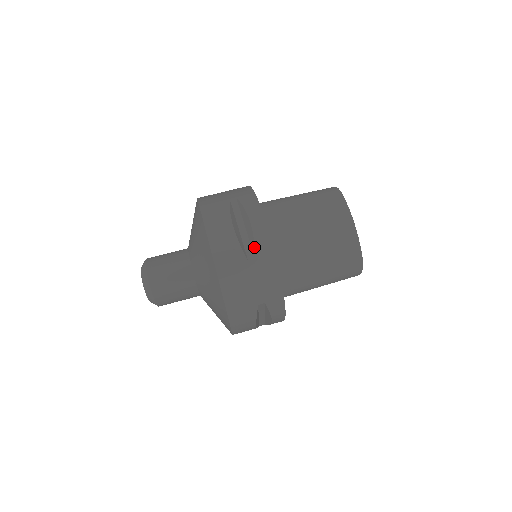
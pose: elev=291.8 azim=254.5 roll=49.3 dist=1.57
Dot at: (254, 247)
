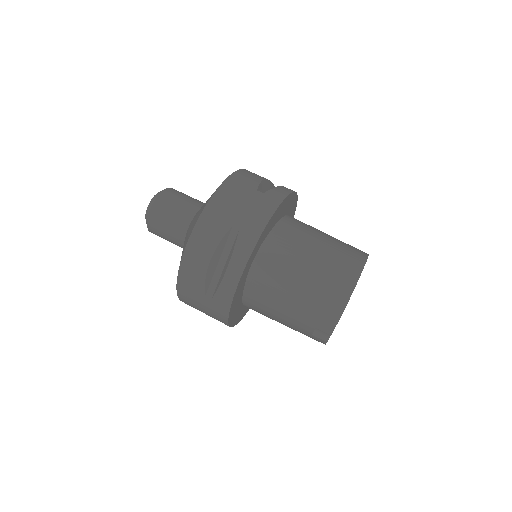
Dot at: (270, 189)
